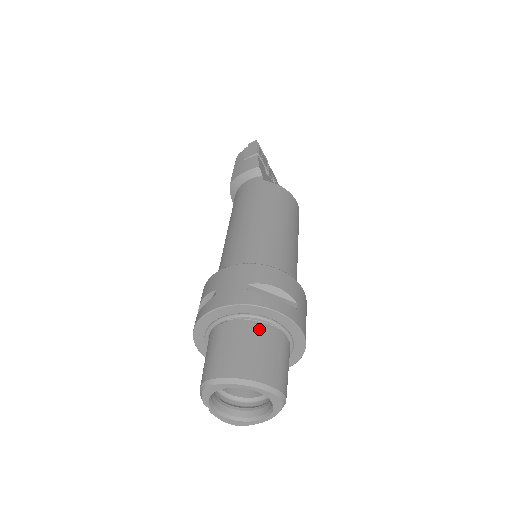
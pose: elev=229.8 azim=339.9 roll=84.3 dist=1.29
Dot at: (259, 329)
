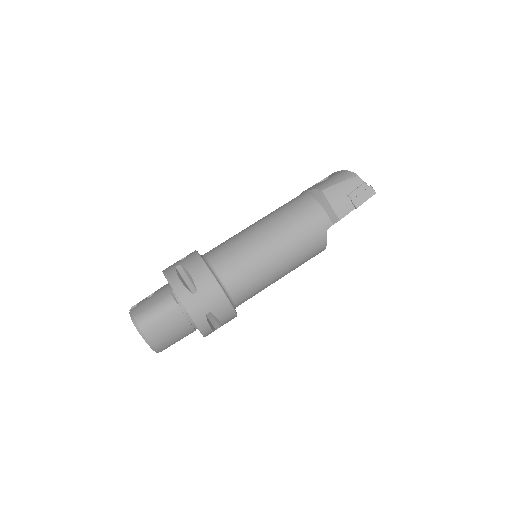
Dot at: (188, 326)
